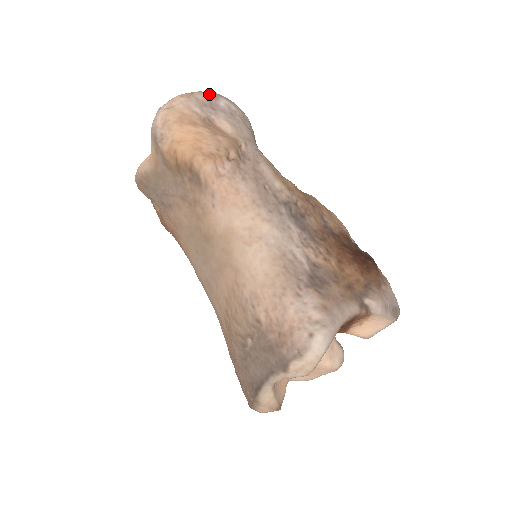
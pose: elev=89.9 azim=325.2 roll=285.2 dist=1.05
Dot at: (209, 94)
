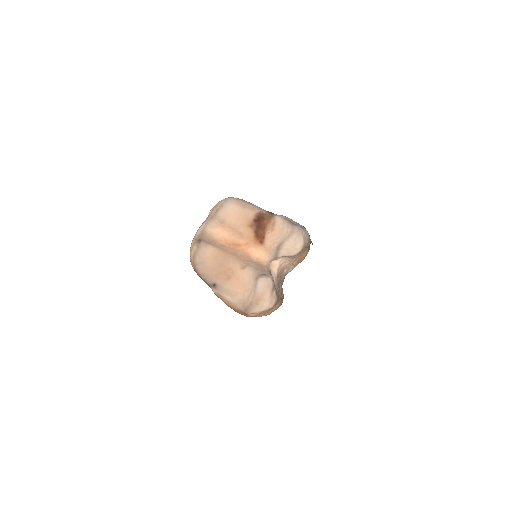
Dot at: occluded
